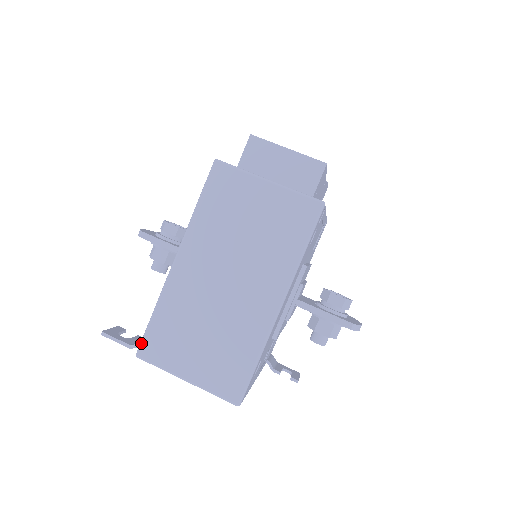
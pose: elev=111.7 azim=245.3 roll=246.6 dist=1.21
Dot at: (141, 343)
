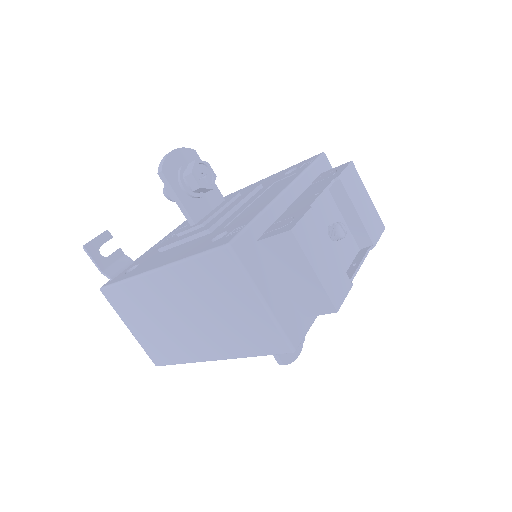
Dot at: (106, 288)
